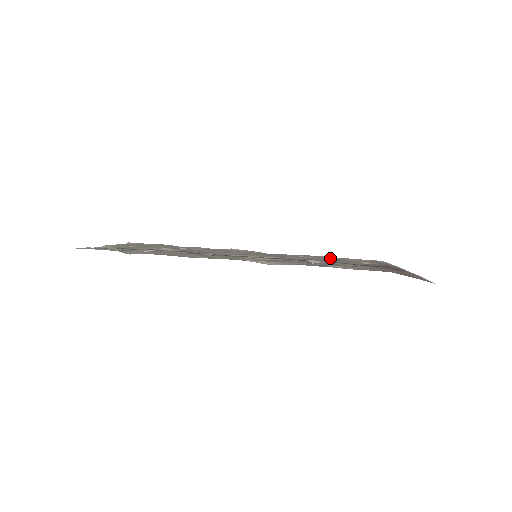
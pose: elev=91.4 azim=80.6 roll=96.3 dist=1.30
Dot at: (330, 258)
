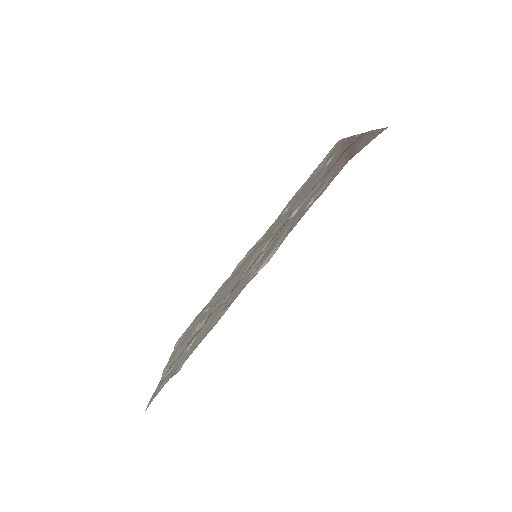
Dot at: (303, 187)
